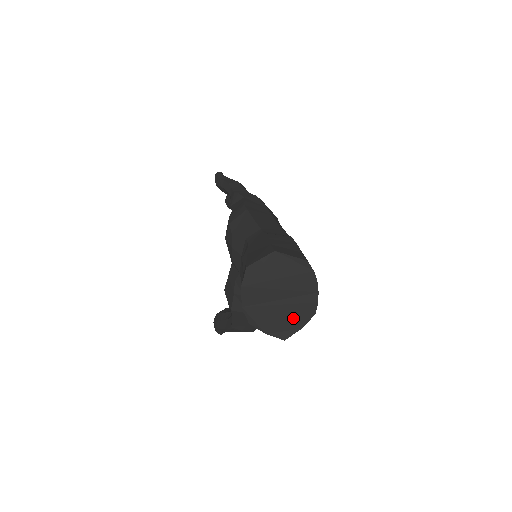
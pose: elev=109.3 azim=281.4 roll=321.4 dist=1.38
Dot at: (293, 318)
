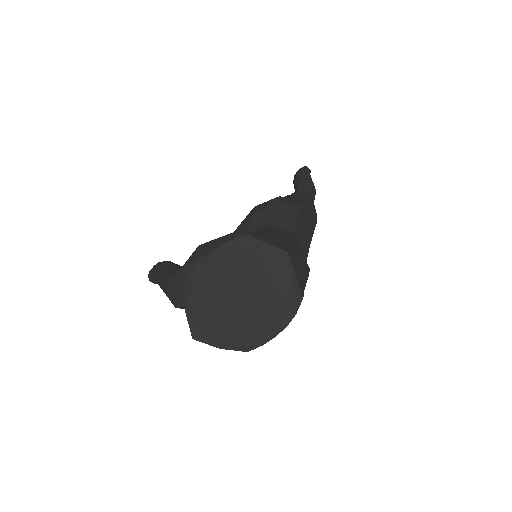
Dot at: (225, 330)
